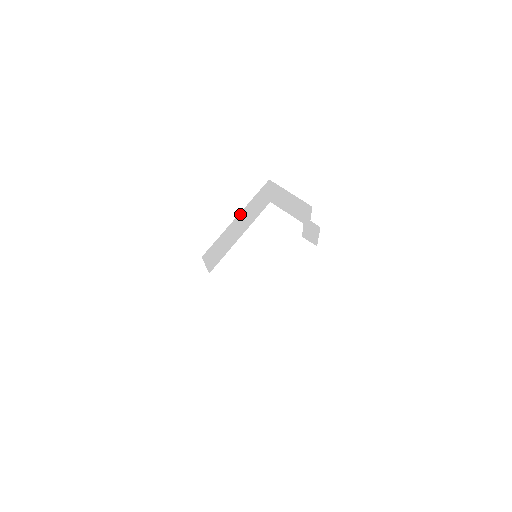
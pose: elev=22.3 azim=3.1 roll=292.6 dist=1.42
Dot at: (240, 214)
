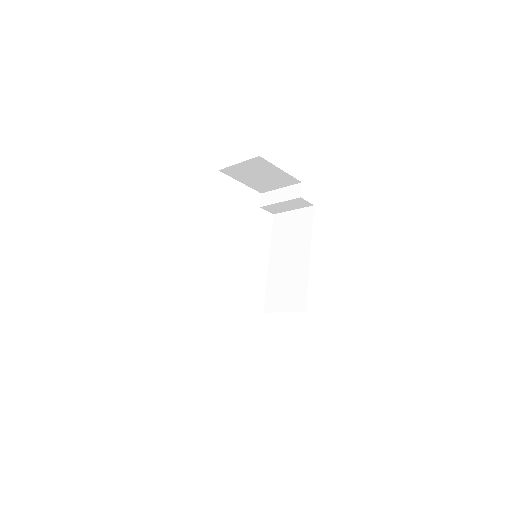
Dot at: occluded
